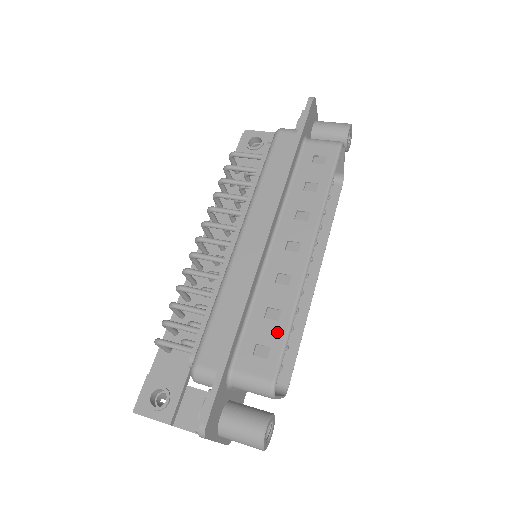
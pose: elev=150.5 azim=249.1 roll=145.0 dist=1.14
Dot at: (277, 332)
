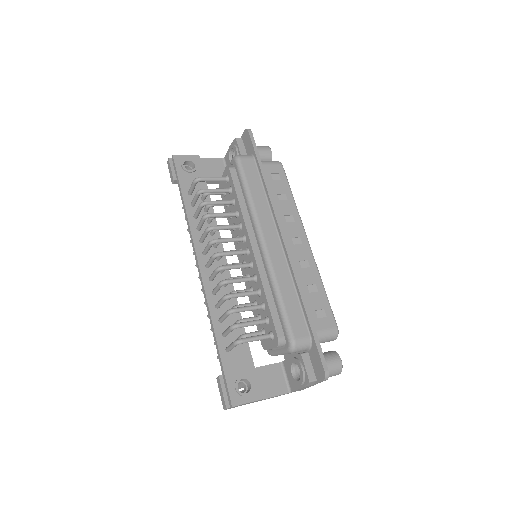
Dot at: (322, 298)
